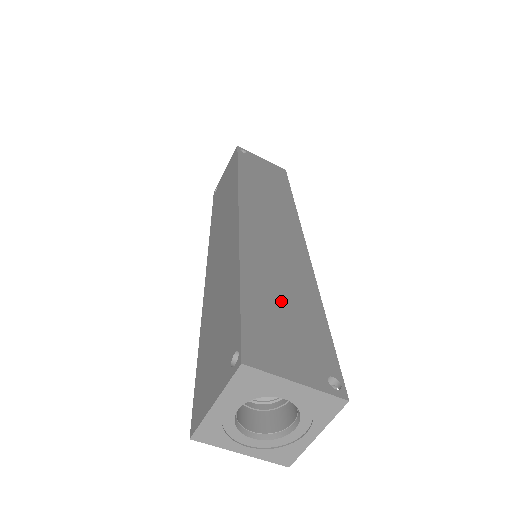
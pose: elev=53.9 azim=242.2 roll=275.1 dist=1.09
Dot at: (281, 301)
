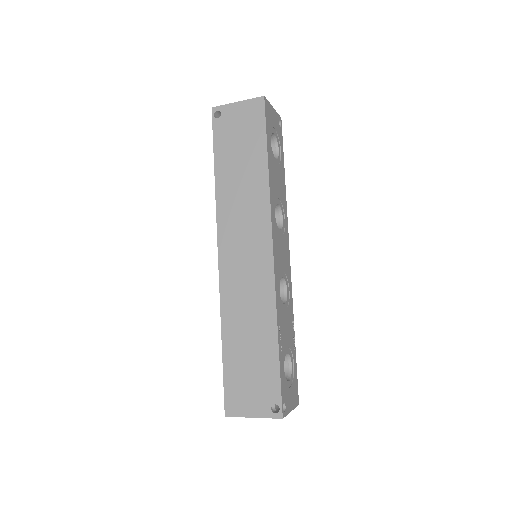
Dot at: (247, 352)
